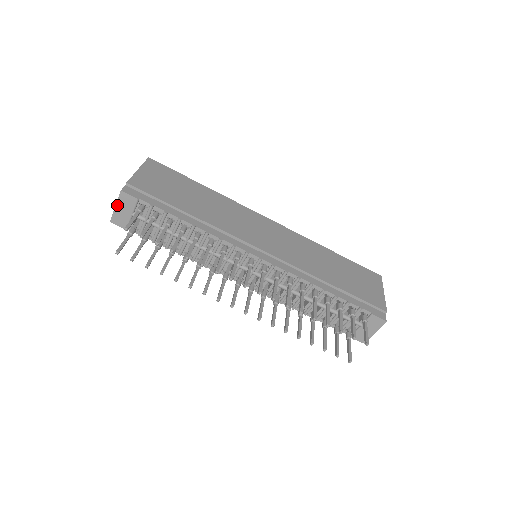
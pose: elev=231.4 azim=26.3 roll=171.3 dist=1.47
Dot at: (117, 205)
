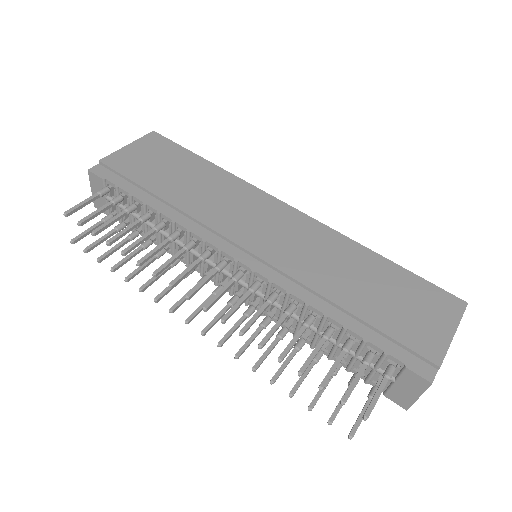
Dot at: (92, 187)
